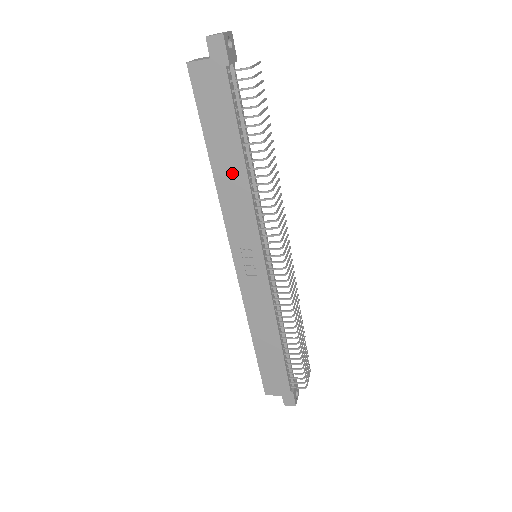
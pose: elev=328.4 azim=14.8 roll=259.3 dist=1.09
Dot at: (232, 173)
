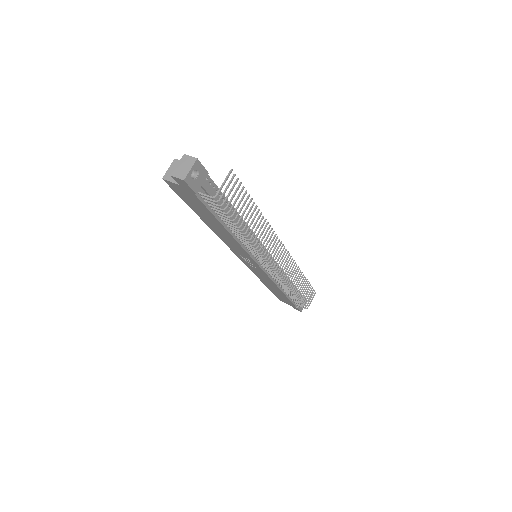
Dot at: (221, 231)
